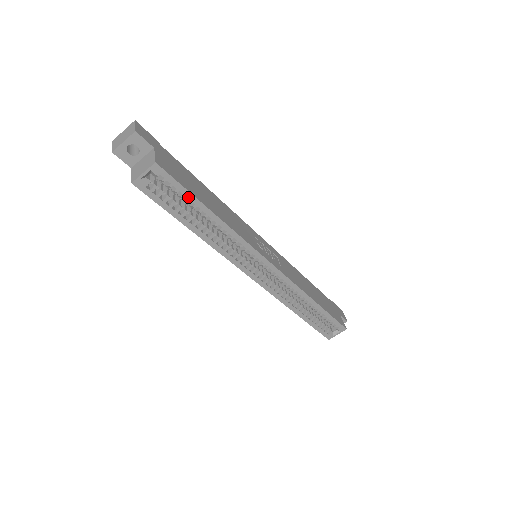
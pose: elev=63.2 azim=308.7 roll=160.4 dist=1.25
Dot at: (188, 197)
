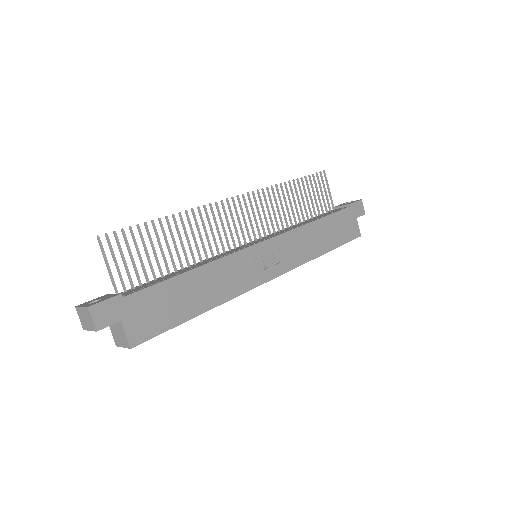
Dot at: (172, 327)
